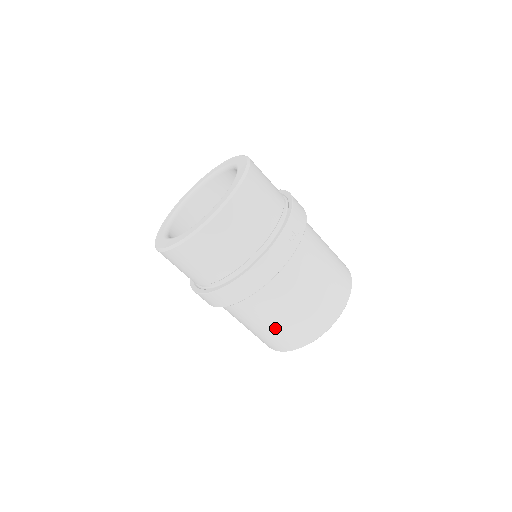
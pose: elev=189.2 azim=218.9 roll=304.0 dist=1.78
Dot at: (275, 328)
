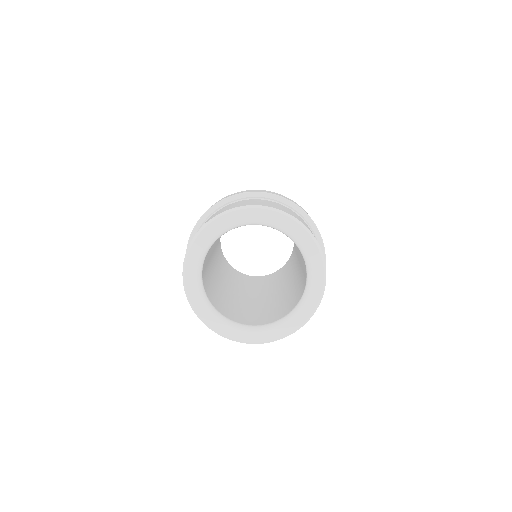
Dot at: occluded
